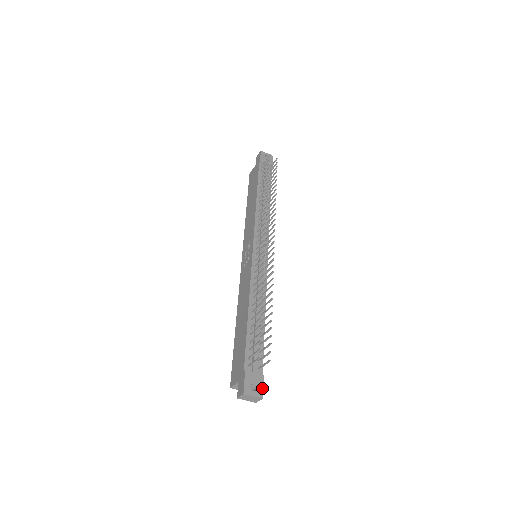
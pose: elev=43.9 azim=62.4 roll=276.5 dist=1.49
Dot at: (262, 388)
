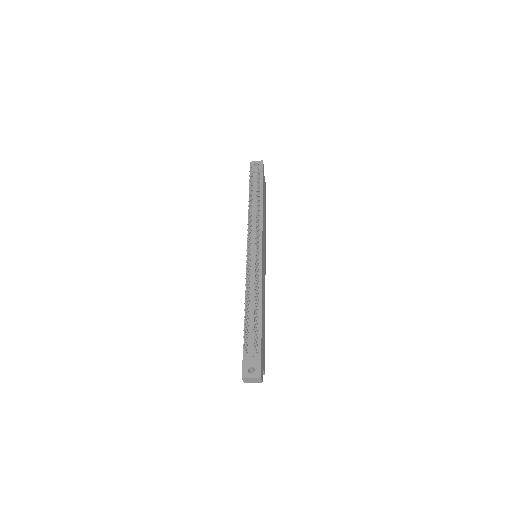
Dot at: (259, 369)
